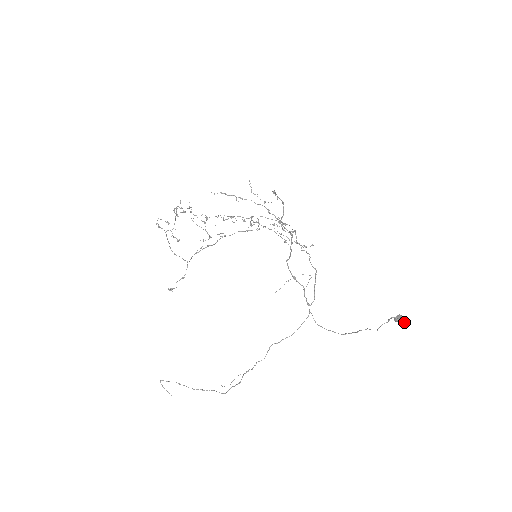
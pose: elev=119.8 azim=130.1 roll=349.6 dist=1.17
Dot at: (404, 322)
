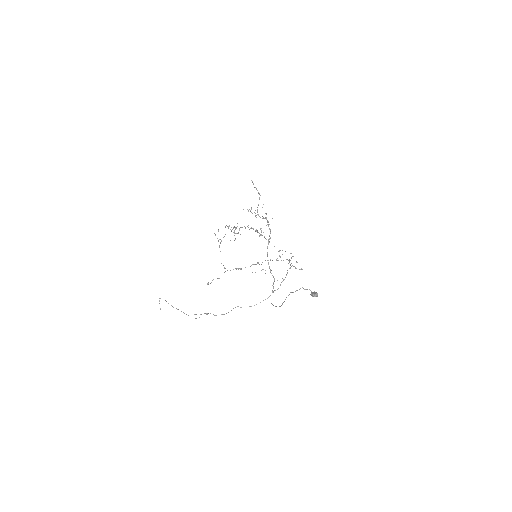
Dot at: (314, 294)
